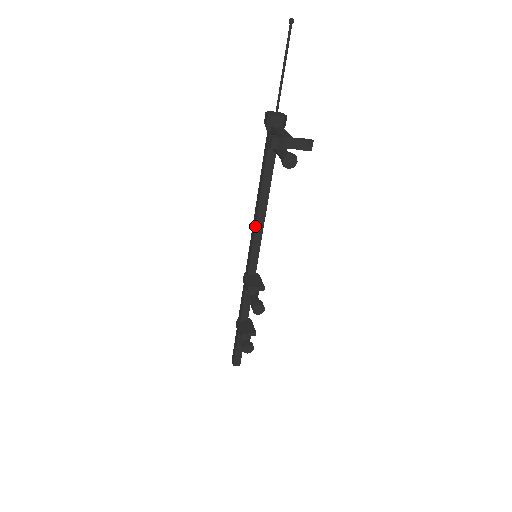
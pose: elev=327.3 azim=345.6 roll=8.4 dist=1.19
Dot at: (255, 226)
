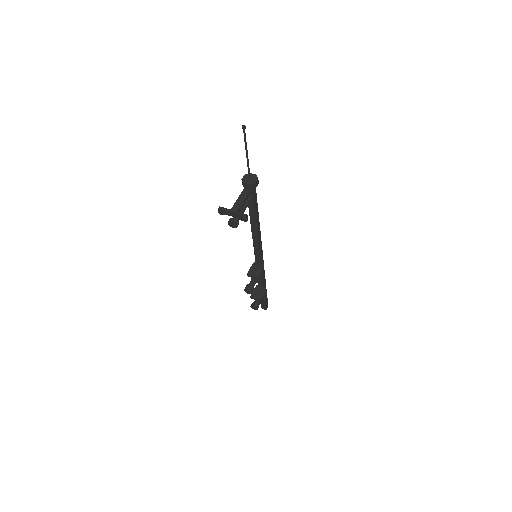
Dot at: occluded
